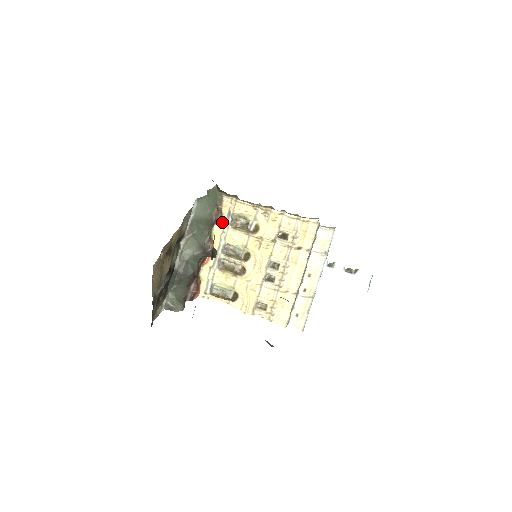
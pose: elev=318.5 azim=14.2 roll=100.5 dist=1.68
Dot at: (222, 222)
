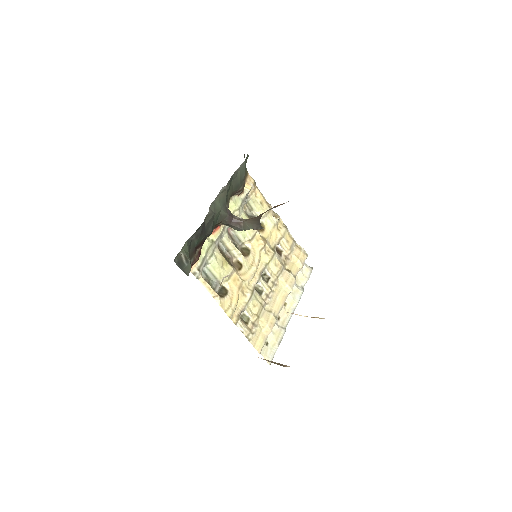
Dot at: (240, 198)
